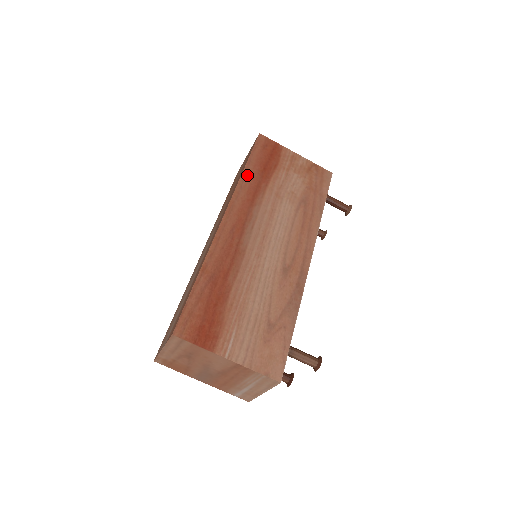
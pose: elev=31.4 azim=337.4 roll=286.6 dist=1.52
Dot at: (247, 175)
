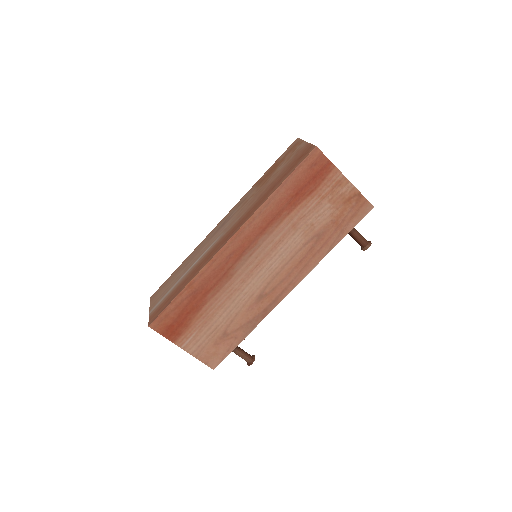
Dot at: (273, 200)
